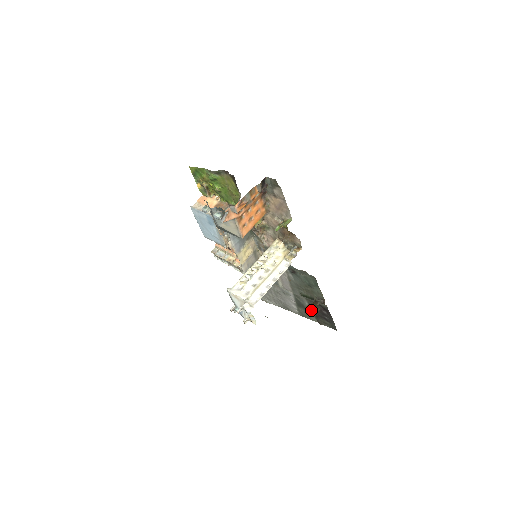
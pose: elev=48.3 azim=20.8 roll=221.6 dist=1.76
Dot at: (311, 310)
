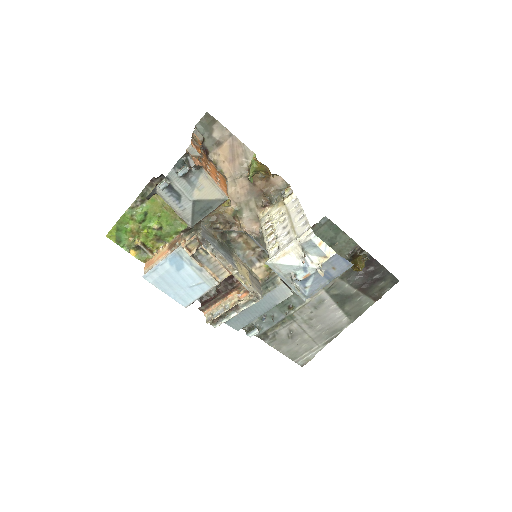
Dot at: (359, 261)
